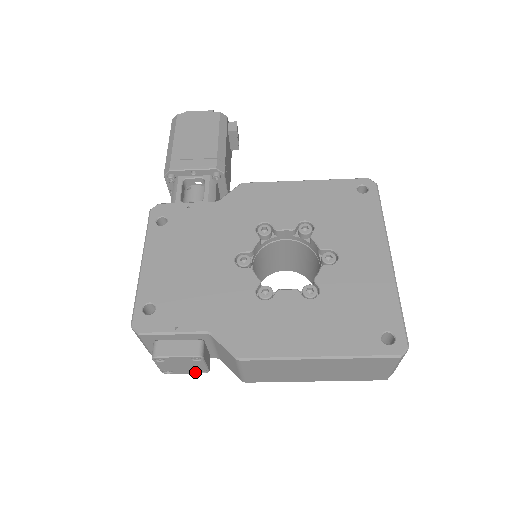
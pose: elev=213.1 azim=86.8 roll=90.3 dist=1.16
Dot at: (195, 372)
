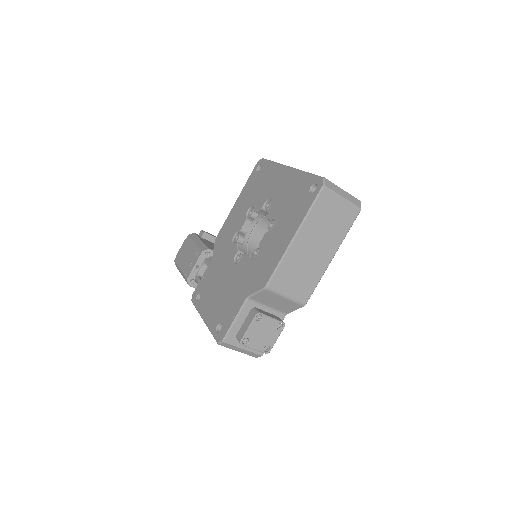
Dot at: (279, 332)
